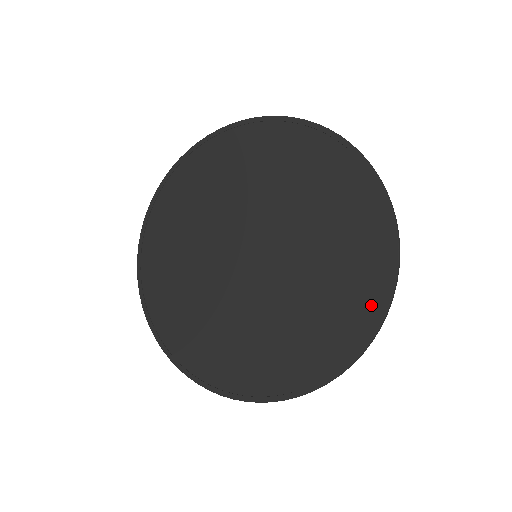
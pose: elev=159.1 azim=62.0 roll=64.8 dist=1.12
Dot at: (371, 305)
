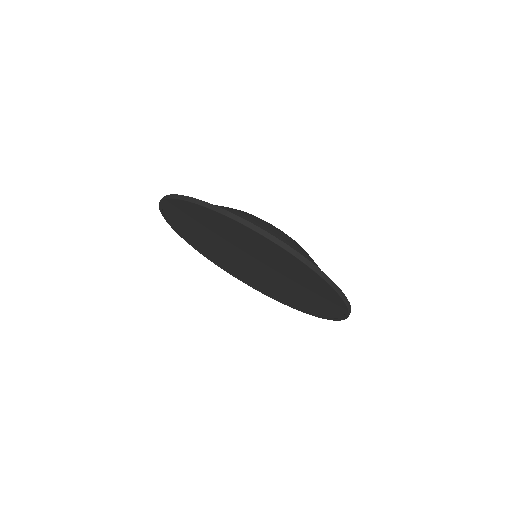
Dot at: (335, 314)
